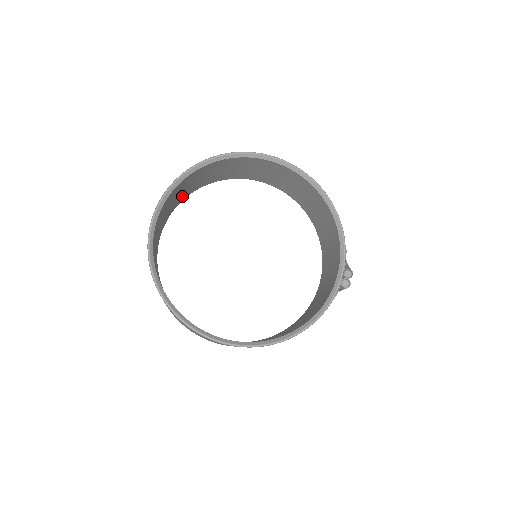
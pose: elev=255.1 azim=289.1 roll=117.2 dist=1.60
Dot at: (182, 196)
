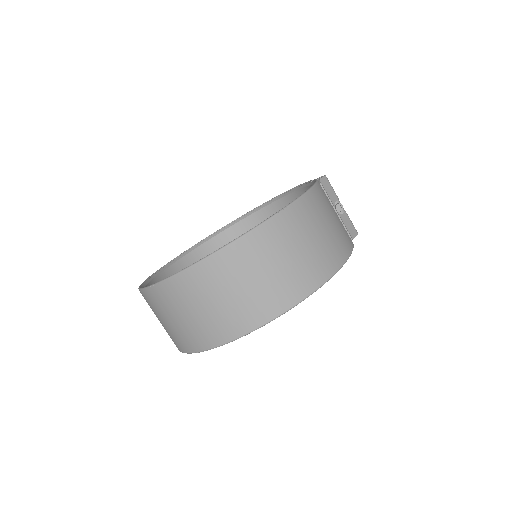
Dot at: occluded
